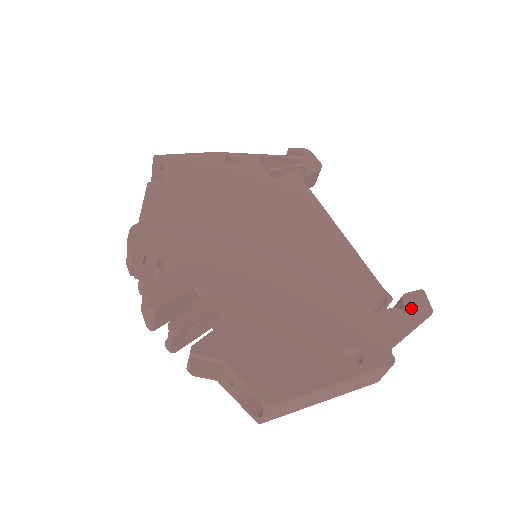
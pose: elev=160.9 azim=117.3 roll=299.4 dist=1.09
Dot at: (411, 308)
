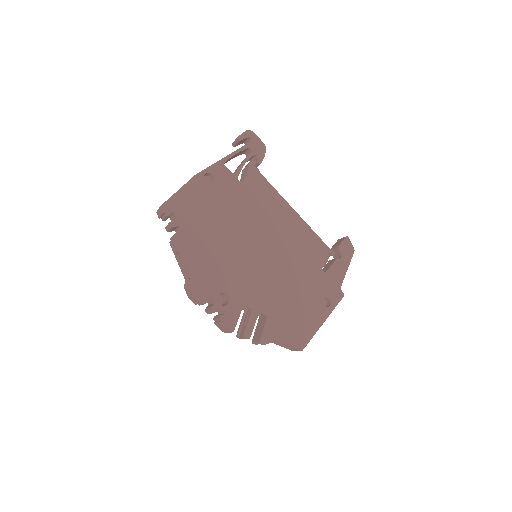
Dot at: (344, 254)
